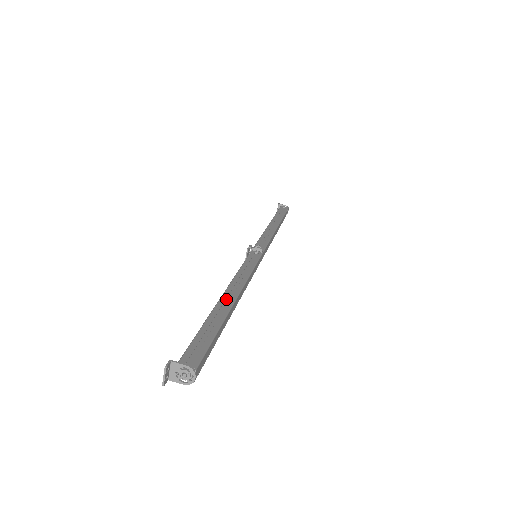
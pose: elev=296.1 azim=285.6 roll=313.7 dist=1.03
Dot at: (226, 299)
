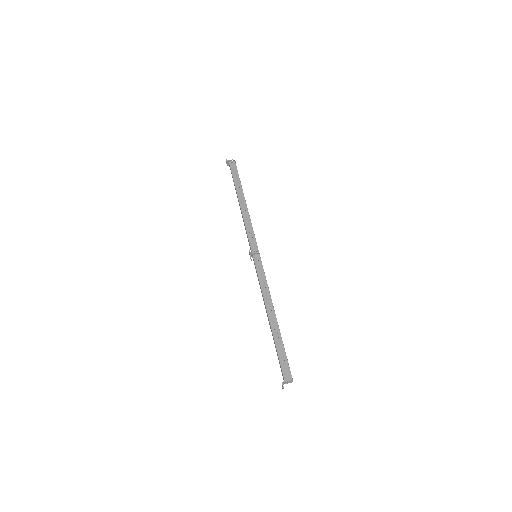
Dot at: (271, 319)
